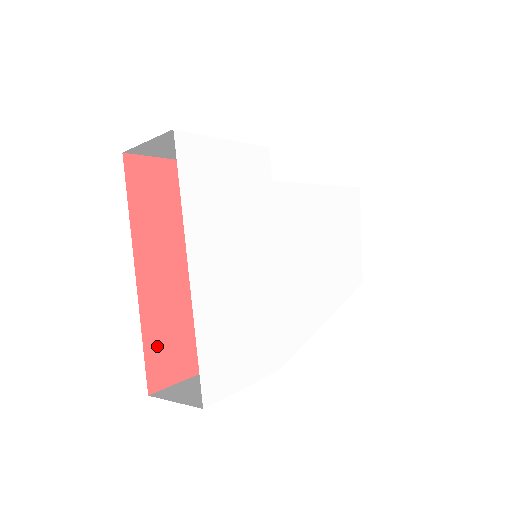
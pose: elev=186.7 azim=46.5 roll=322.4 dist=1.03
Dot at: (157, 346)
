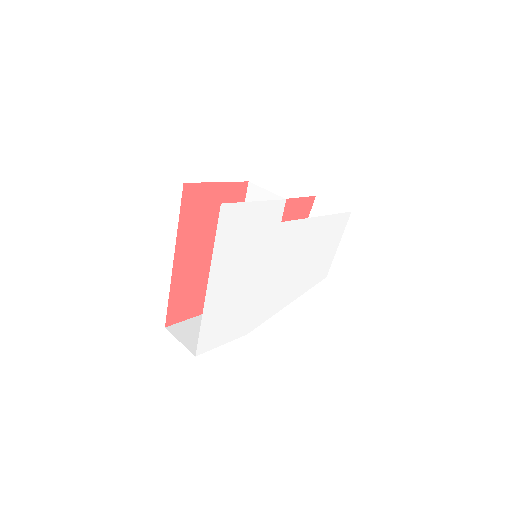
Dot at: (177, 301)
